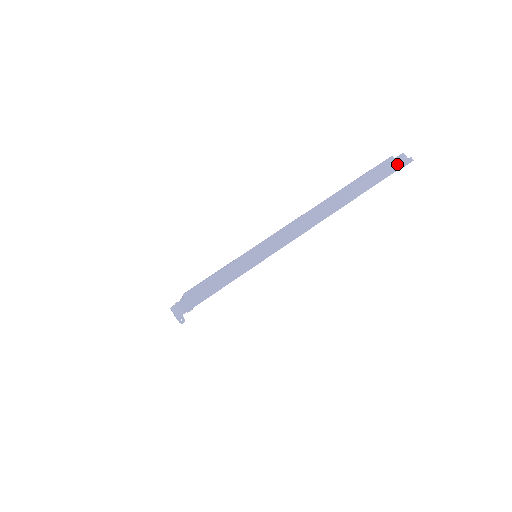
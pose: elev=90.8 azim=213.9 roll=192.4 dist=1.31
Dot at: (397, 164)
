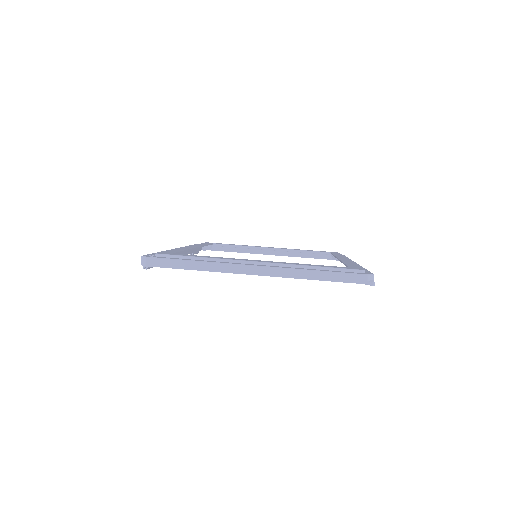
Dot at: (358, 279)
